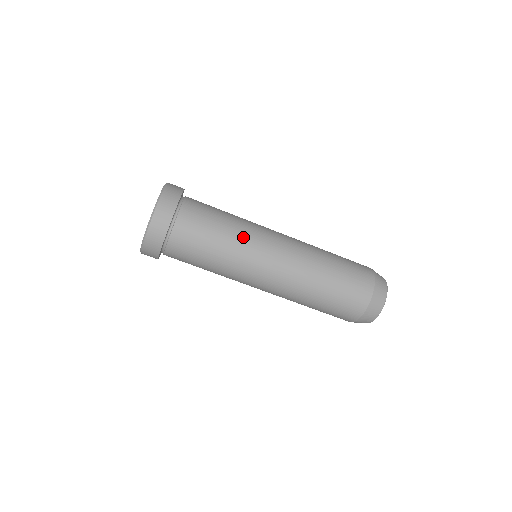
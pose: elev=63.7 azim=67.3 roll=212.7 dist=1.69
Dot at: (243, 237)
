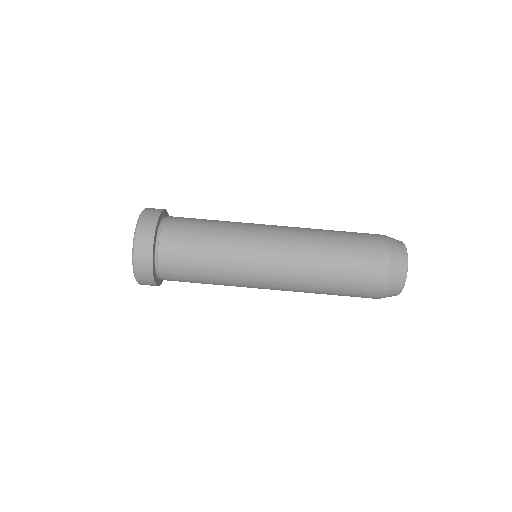
Dot at: occluded
